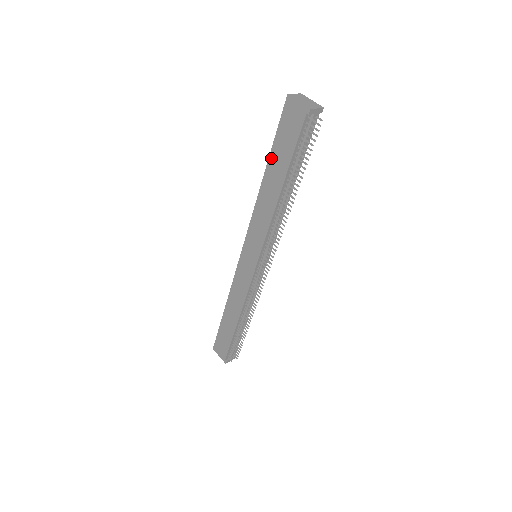
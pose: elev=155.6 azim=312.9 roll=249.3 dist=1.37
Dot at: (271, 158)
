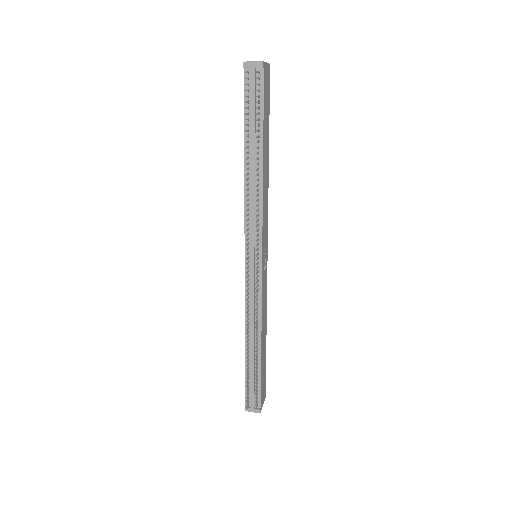
Dot at: occluded
